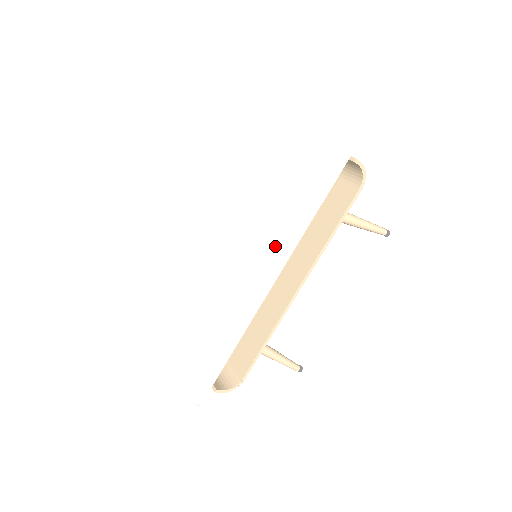
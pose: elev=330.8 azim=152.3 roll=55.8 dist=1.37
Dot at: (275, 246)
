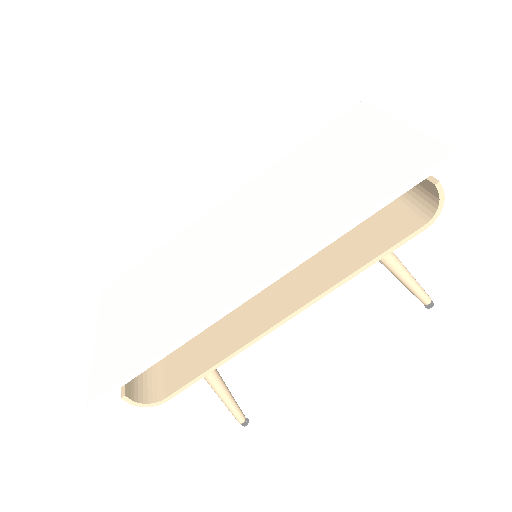
Dot at: (284, 246)
